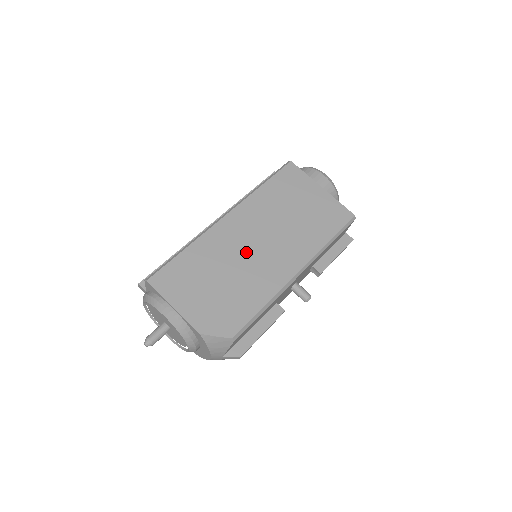
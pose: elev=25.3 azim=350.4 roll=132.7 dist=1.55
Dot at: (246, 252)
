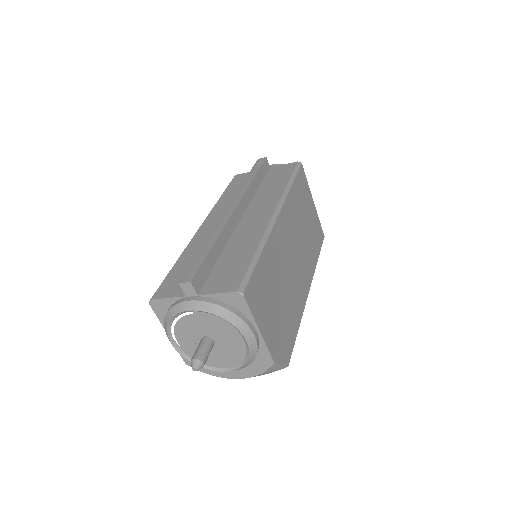
Dot at: (289, 265)
